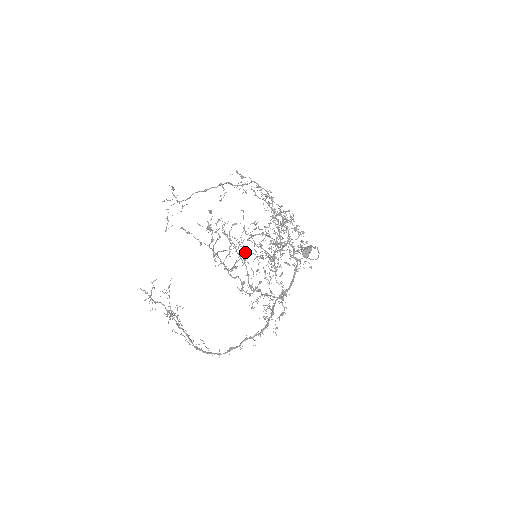
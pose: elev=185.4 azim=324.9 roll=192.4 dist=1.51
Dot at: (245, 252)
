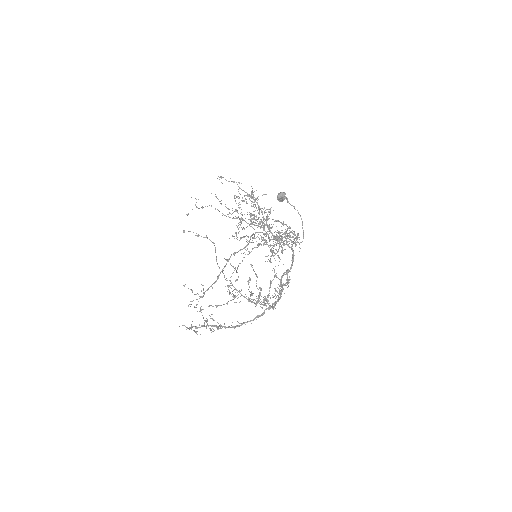
Dot at: occluded
